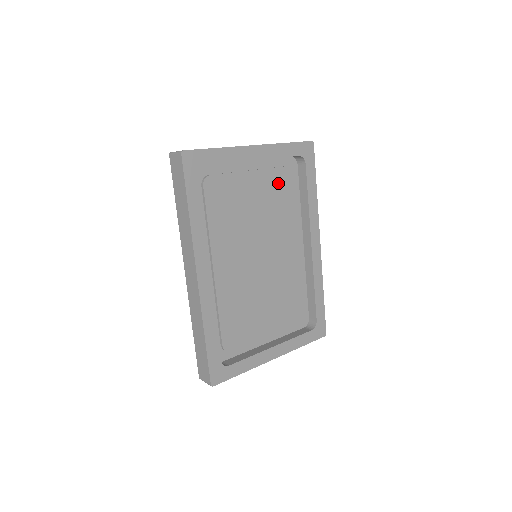
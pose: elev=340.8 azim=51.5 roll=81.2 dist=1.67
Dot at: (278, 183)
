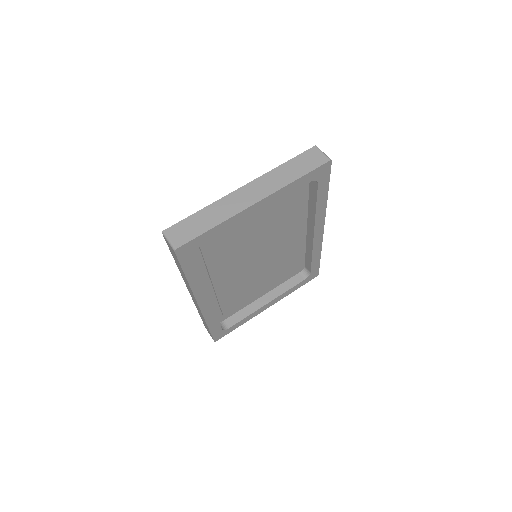
Dot at: (284, 204)
